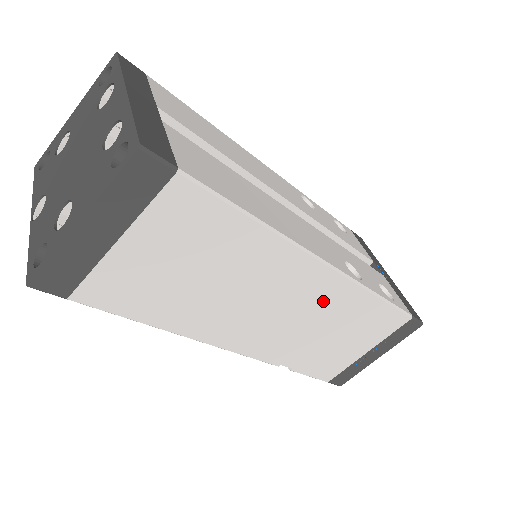
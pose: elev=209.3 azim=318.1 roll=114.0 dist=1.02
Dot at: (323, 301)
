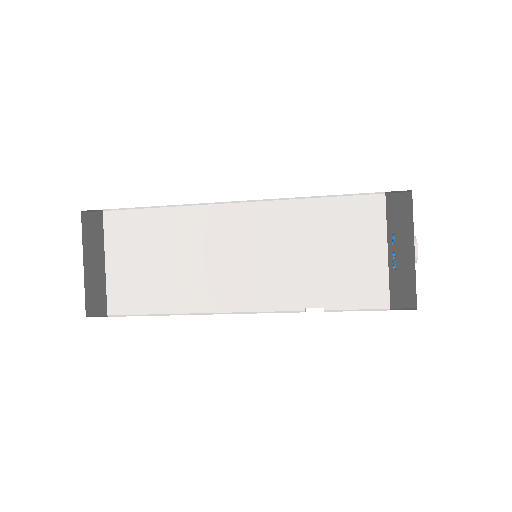
Dot at: (269, 229)
